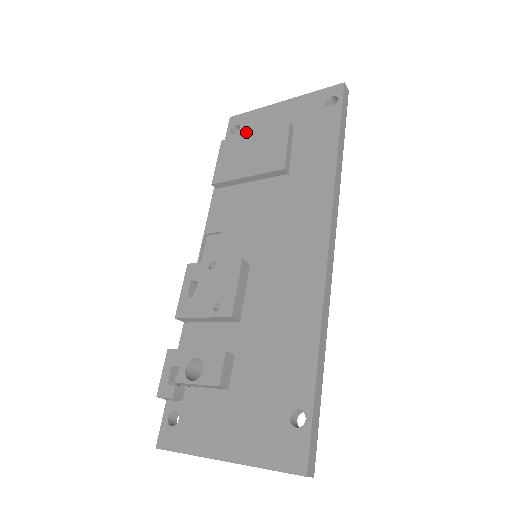
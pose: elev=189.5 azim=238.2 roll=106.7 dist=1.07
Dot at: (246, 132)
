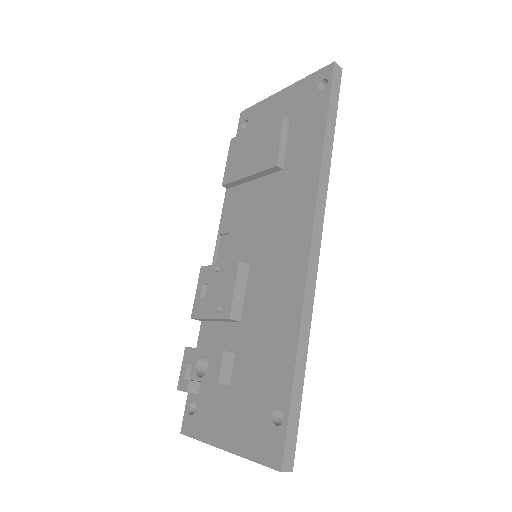
Dot at: (252, 127)
